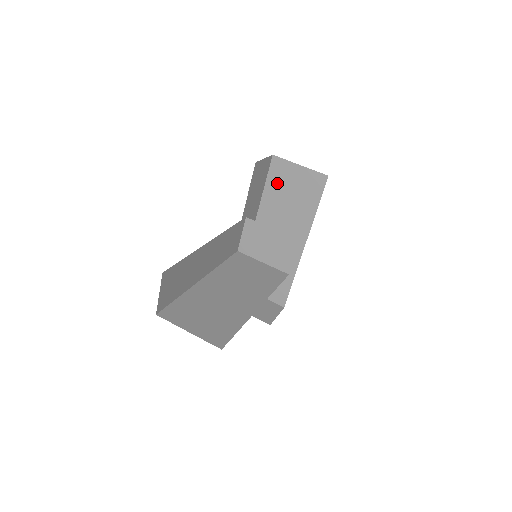
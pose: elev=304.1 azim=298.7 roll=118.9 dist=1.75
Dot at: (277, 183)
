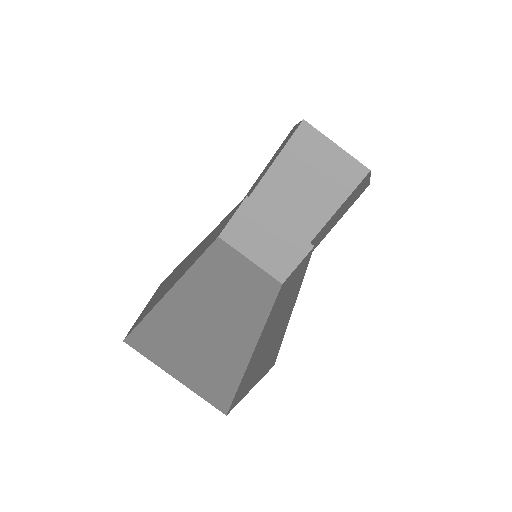
Dot at: (296, 159)
